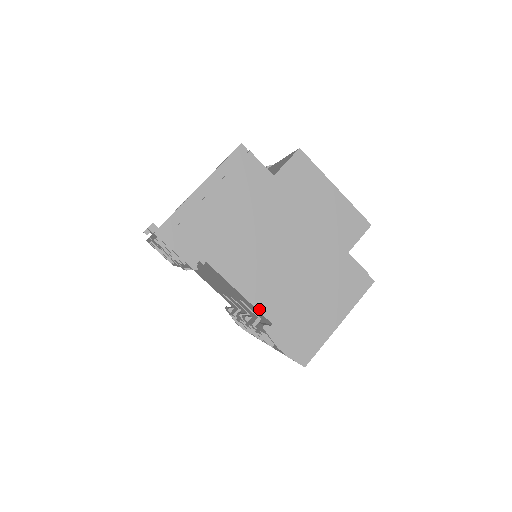
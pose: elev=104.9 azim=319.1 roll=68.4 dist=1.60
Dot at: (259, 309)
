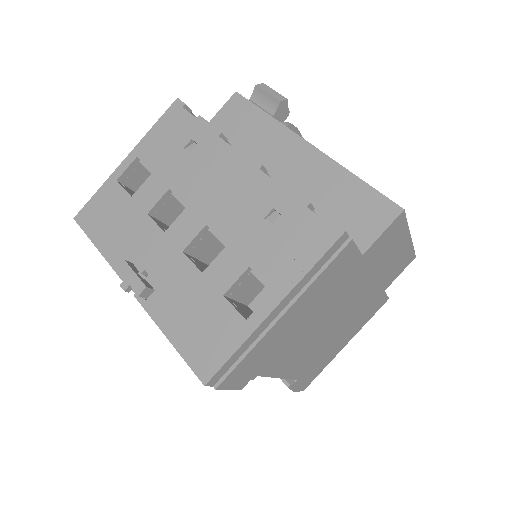
Dot at: (291, 378)
